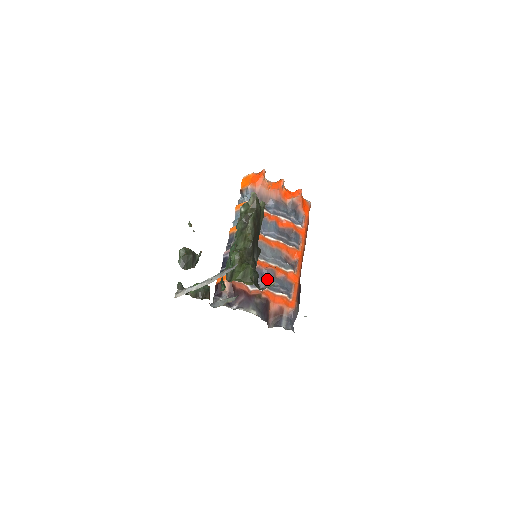
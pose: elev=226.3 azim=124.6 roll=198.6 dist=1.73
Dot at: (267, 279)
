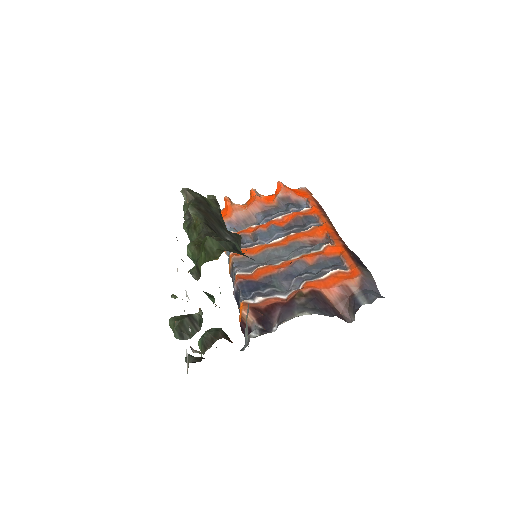
Dot at: (300, 274)
